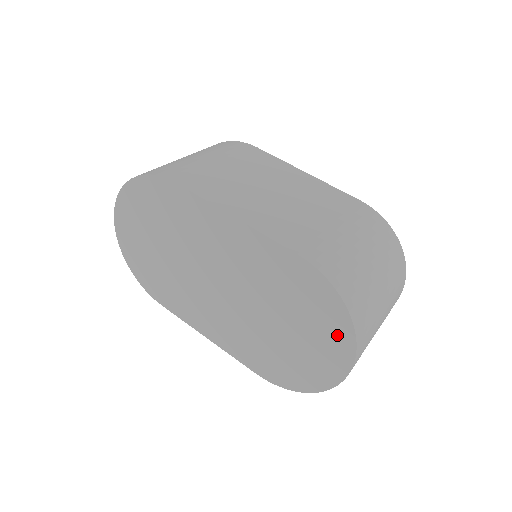
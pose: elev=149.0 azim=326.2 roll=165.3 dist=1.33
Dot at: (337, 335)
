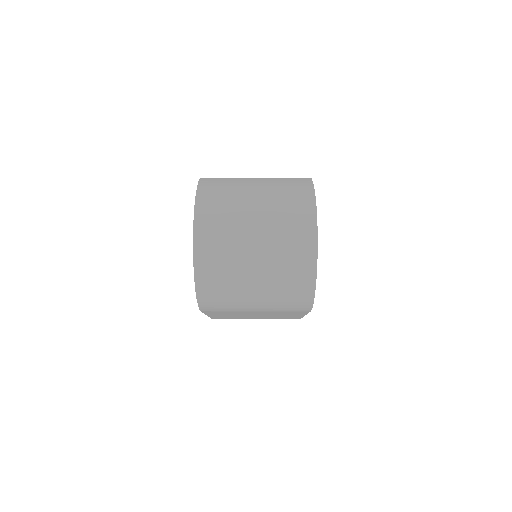
Dot at: occluded
